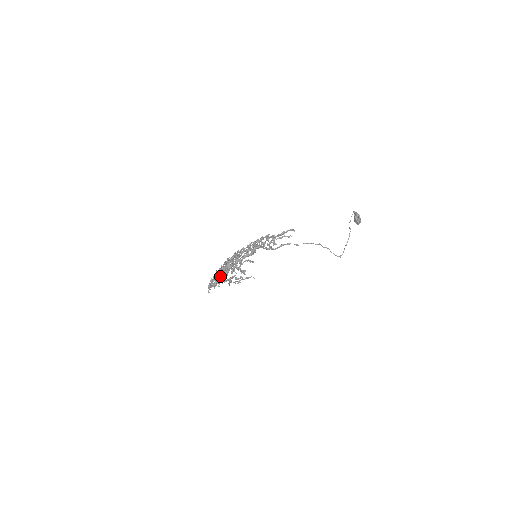
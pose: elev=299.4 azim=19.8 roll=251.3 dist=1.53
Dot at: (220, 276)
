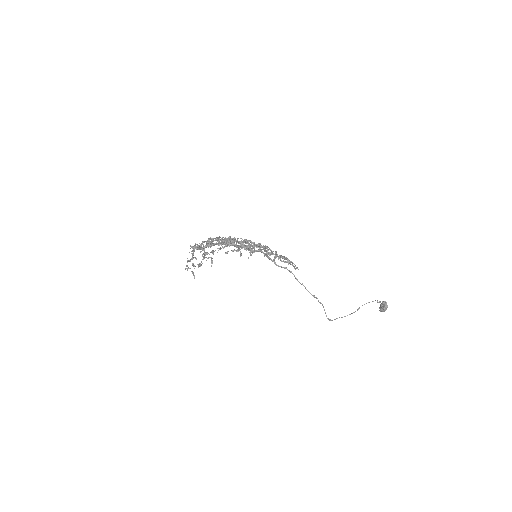
Dot at: occluded
